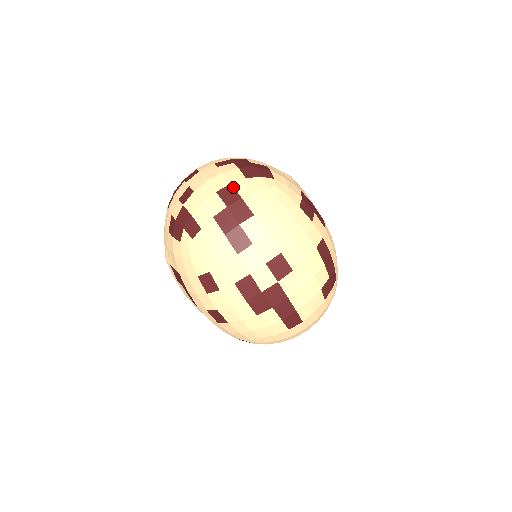
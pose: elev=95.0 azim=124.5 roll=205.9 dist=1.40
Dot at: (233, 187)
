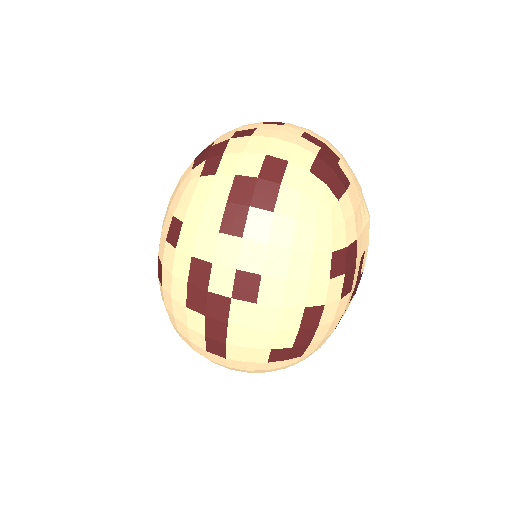
Dot at: (286, 166)
